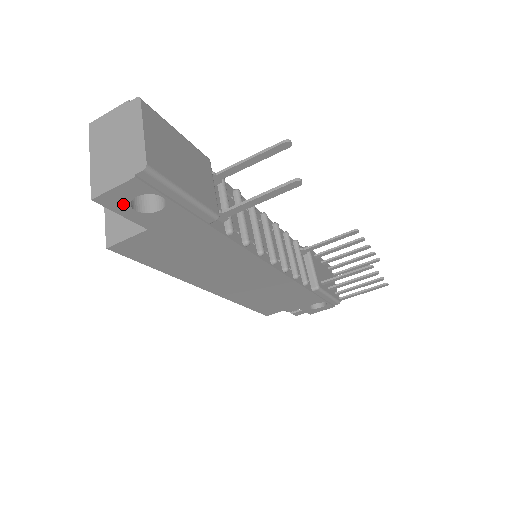
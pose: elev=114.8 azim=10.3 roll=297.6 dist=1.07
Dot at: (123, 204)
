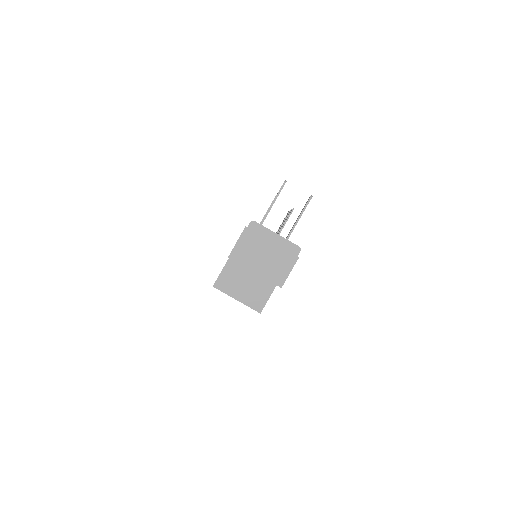
Dot at: occluded
